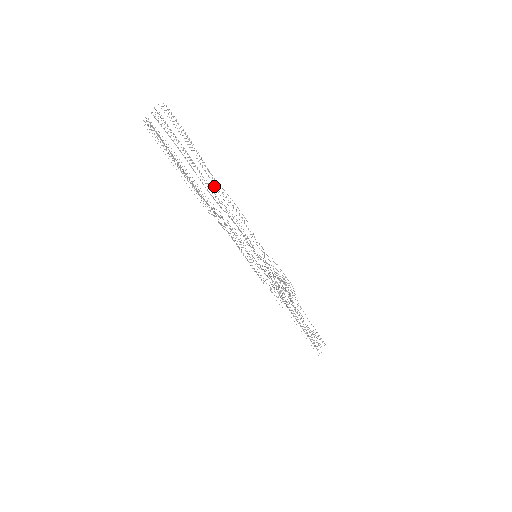
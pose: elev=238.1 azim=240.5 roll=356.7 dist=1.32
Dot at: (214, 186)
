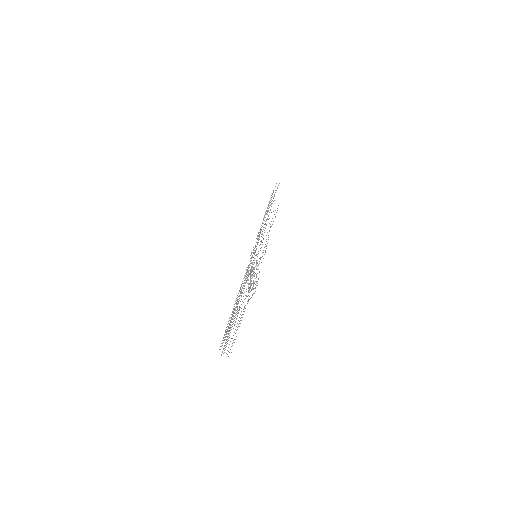
Dot at: occluded
